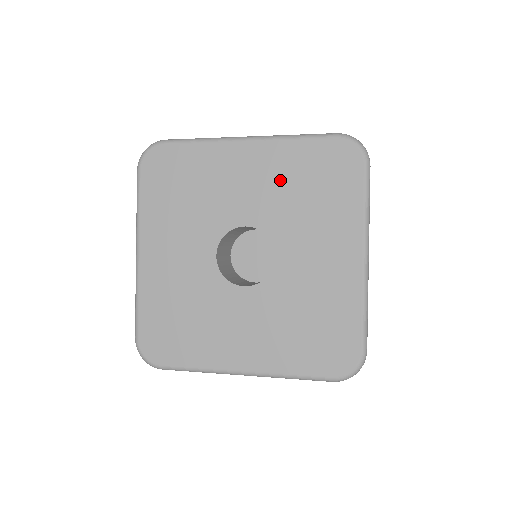
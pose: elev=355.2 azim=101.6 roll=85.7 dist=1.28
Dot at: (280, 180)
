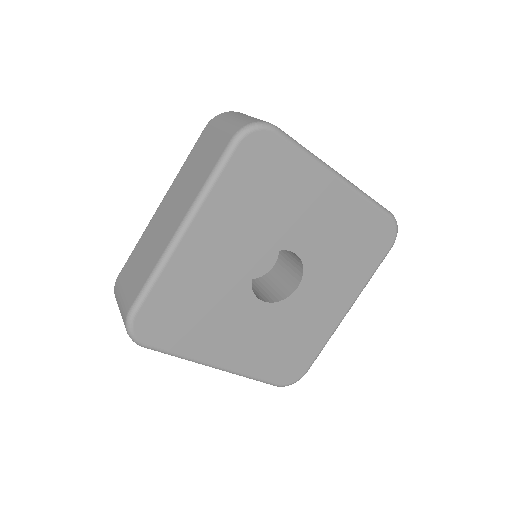
Dot at: (340, 228)
